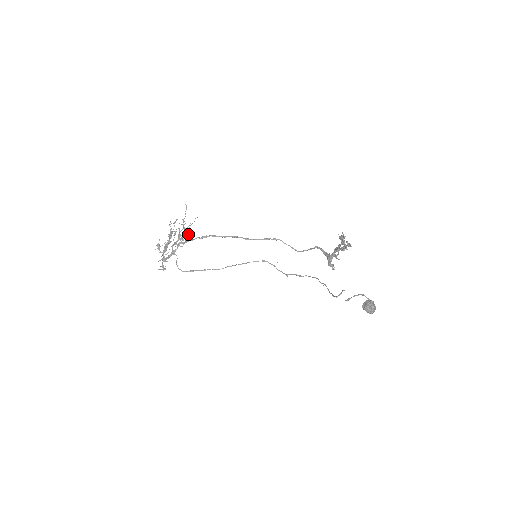
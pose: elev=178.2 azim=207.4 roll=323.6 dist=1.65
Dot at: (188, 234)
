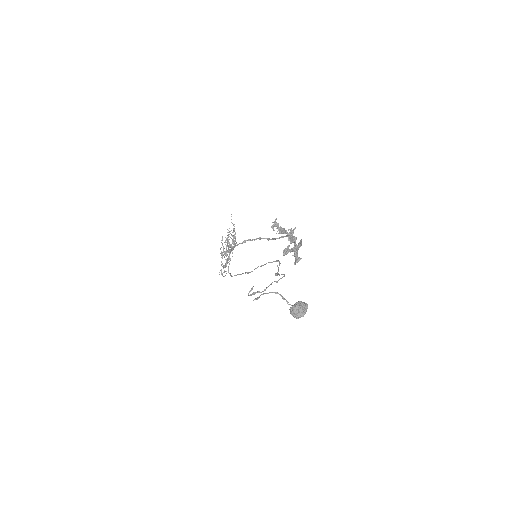
Dot at: occluded
